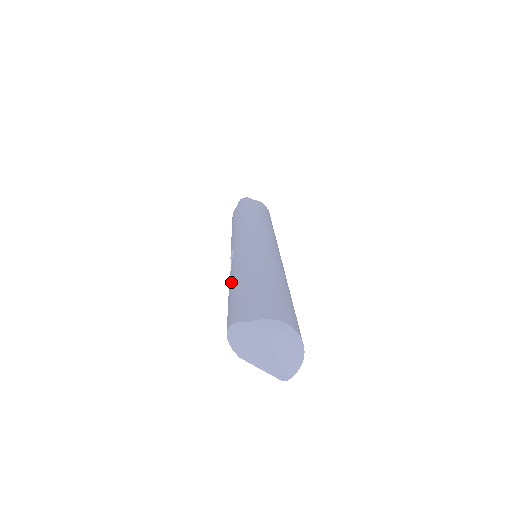
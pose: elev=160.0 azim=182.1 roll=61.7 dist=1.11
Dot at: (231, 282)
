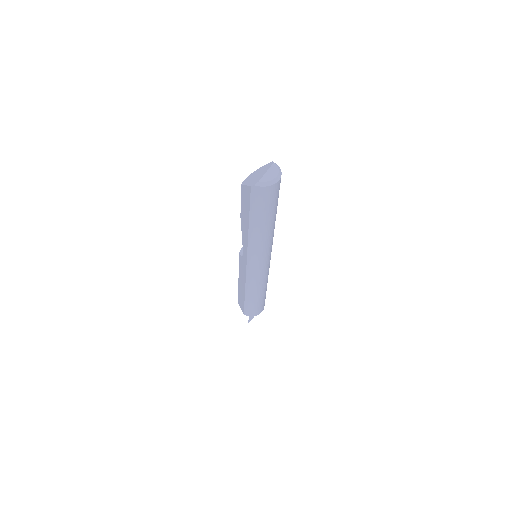
Dot at: occluded
